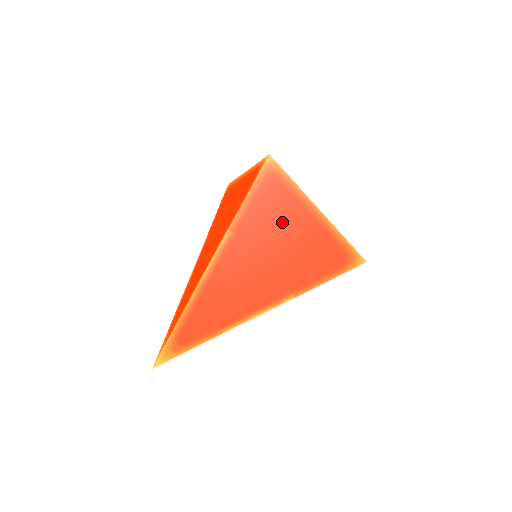
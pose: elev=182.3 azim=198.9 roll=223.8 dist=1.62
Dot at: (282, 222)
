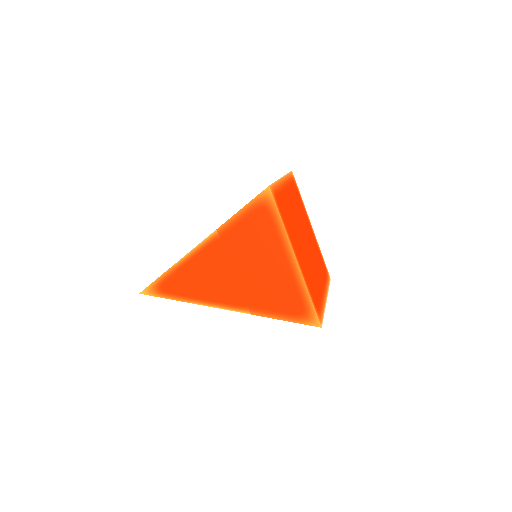
Dot at: (260, 249)
